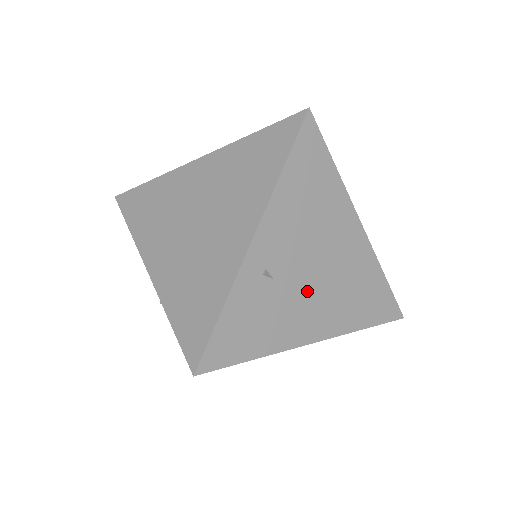
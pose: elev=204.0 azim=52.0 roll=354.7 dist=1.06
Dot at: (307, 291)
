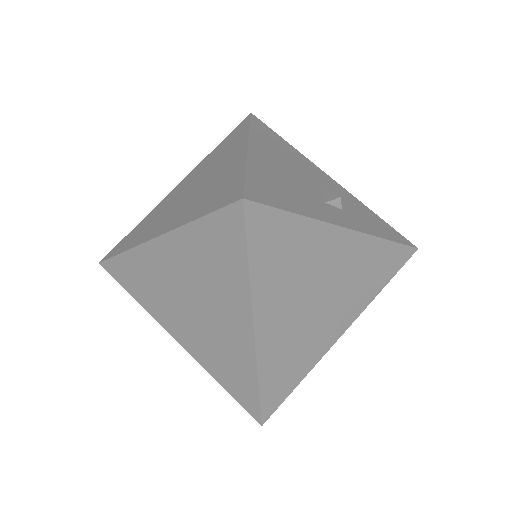
Dot at: (179, 204)
